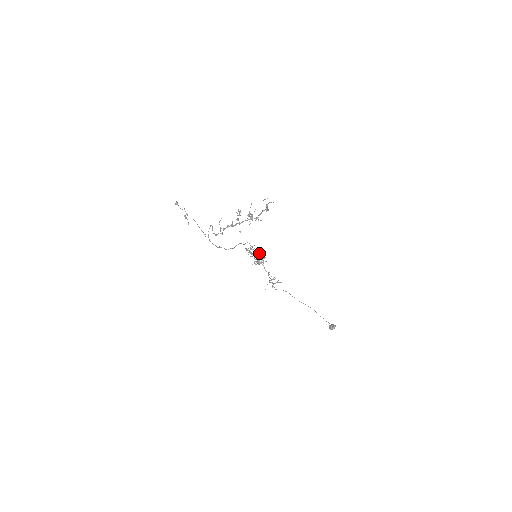
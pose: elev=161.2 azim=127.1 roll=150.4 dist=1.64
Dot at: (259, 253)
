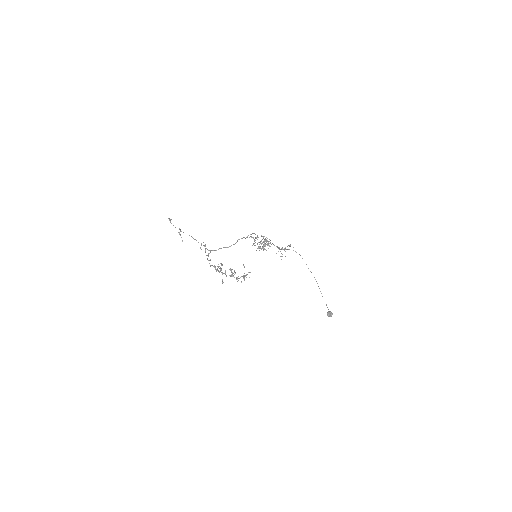
Dot at: (265, 239)
